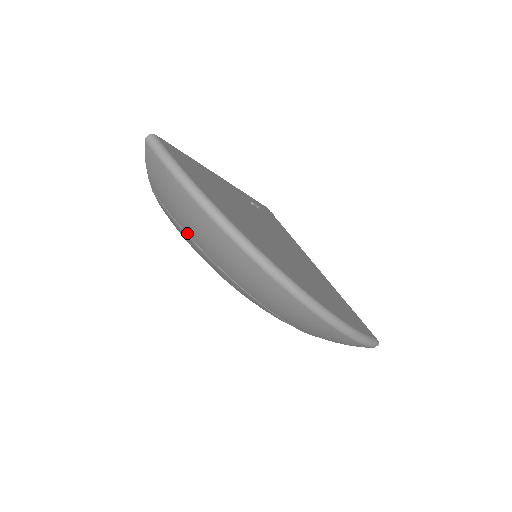
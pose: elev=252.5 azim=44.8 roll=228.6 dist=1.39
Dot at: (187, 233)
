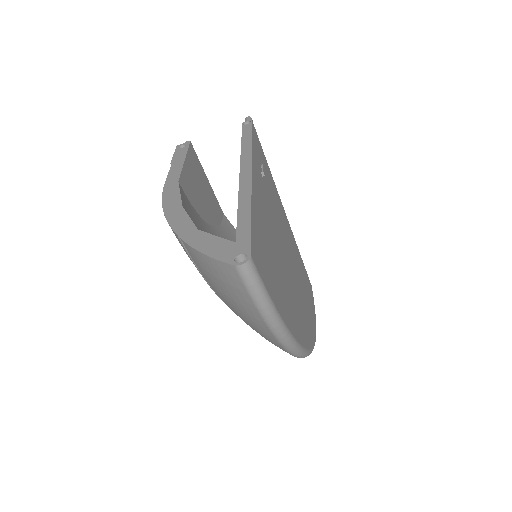
Dot at: occluded
